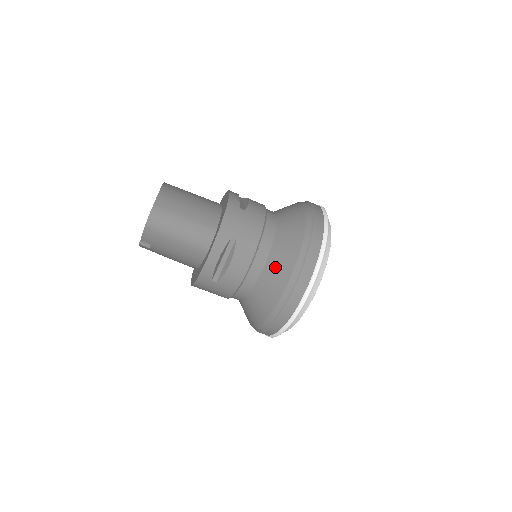
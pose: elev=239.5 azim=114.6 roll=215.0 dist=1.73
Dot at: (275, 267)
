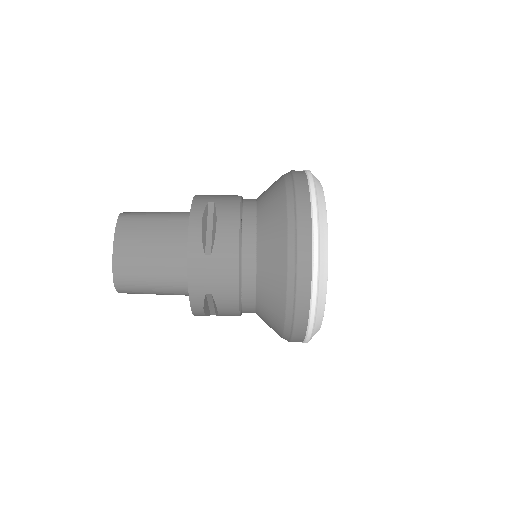
Dot at: (266, 310)
